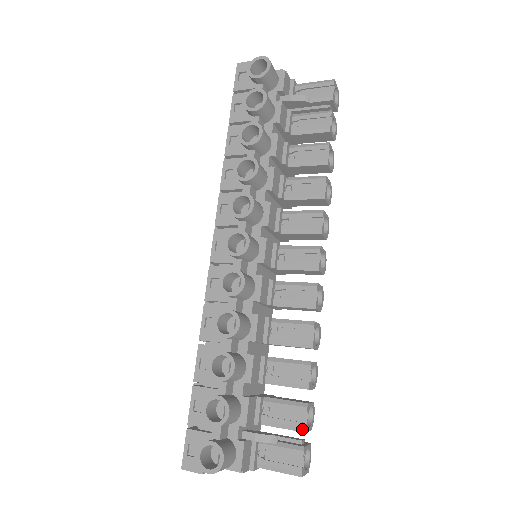
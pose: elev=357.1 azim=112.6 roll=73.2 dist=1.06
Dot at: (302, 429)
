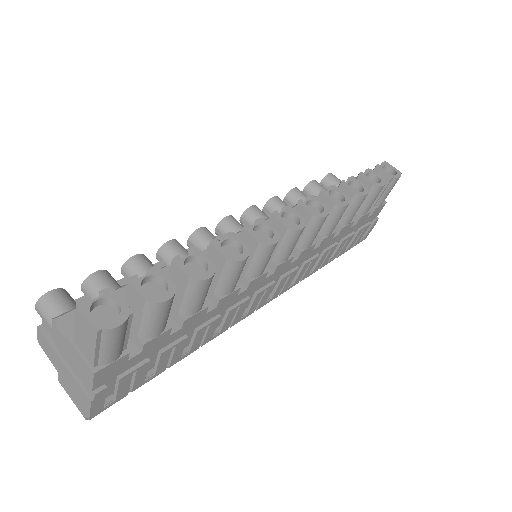
Dot at: (130, 280)
